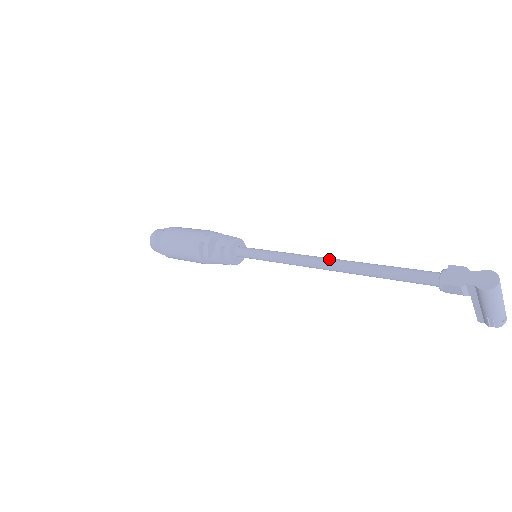
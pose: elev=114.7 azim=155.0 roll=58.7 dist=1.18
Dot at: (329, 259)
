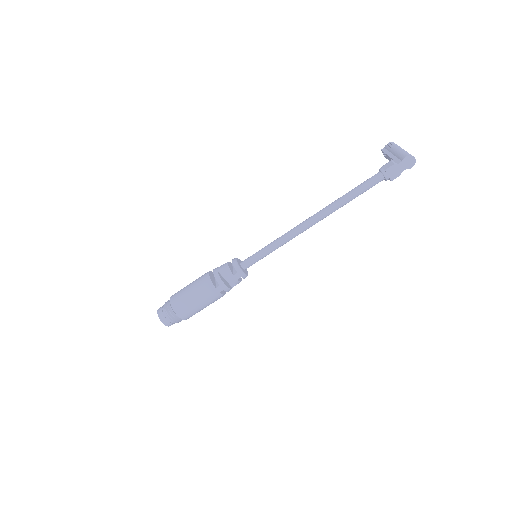
Dot at: (314, 220)
